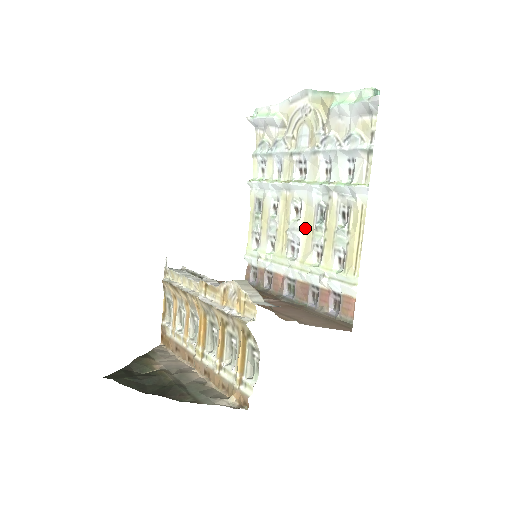
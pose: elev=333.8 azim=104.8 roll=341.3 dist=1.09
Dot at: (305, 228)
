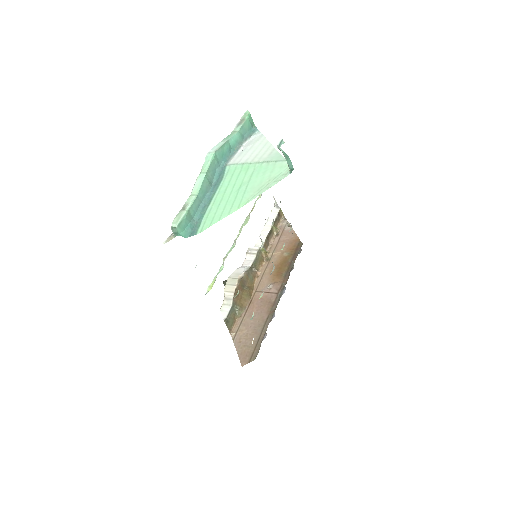
Dot at: occluded
